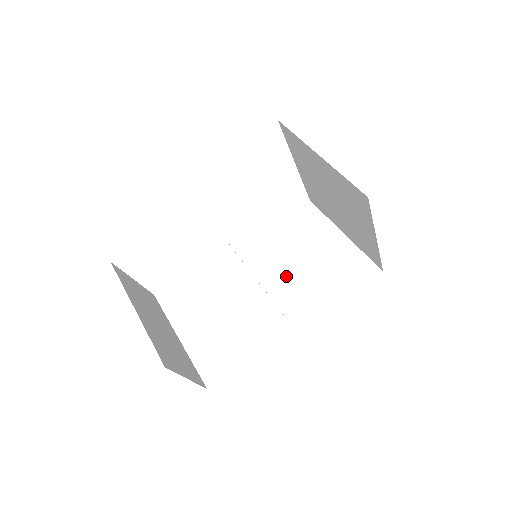
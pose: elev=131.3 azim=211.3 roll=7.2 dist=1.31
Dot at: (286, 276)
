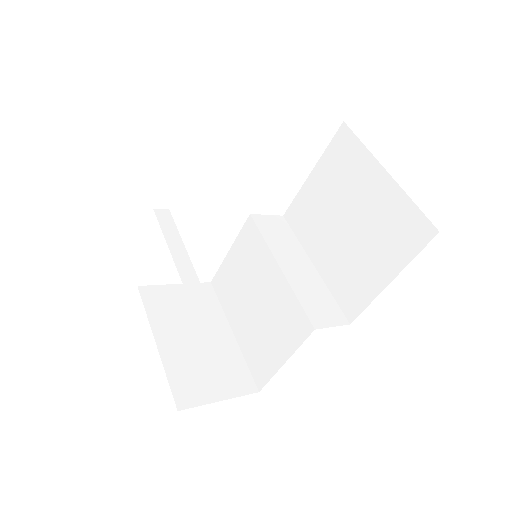
Dot at: (329, 242)
